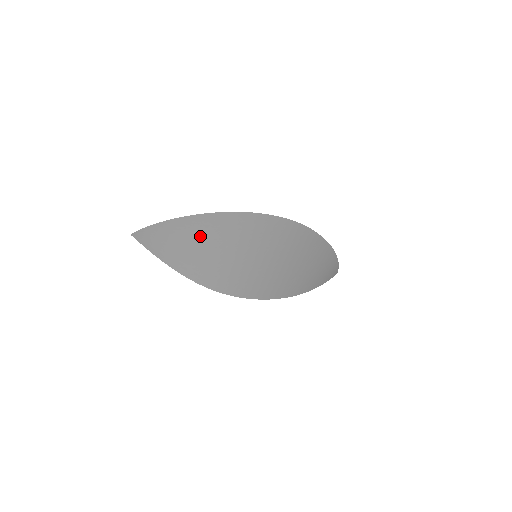
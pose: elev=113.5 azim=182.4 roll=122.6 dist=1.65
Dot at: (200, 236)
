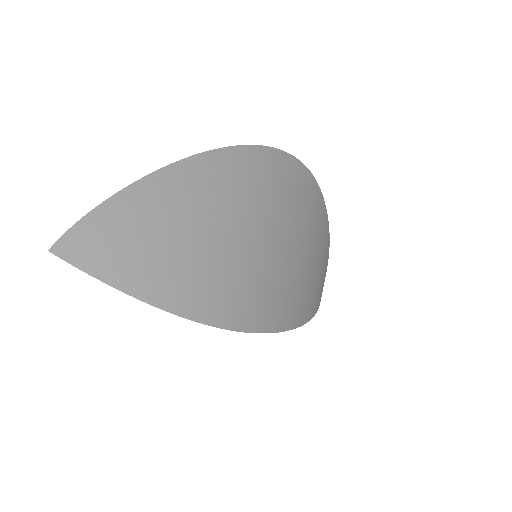
Dot at: (190, 208)
